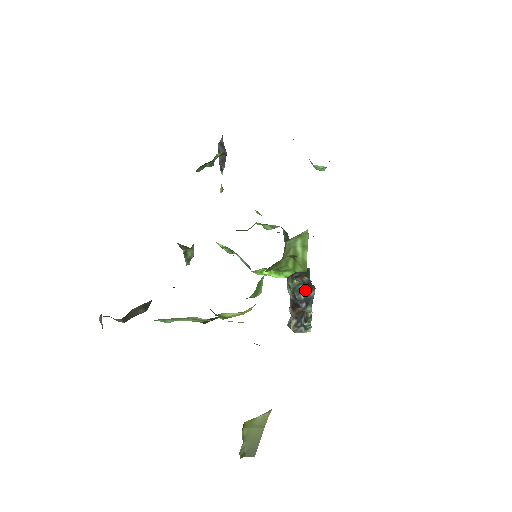
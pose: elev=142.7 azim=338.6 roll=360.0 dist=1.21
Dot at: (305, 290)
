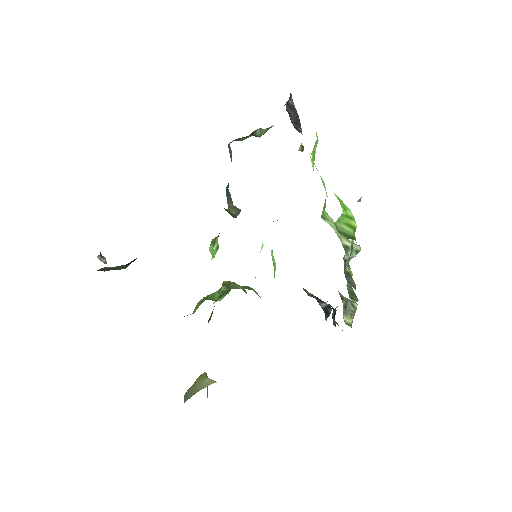
Dot at: (324, 302)
